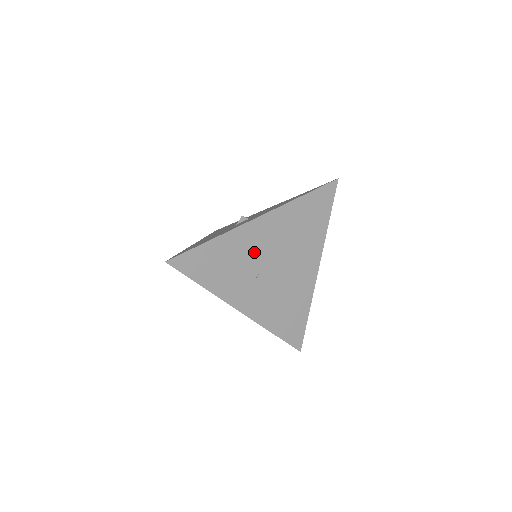
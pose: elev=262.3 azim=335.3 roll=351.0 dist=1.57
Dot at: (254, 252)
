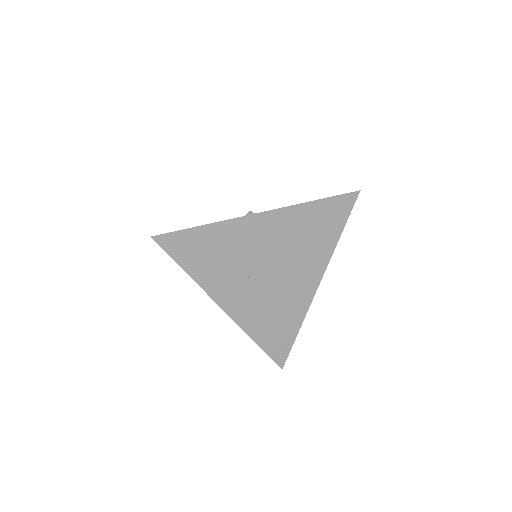
Dot at: (251, 249)
